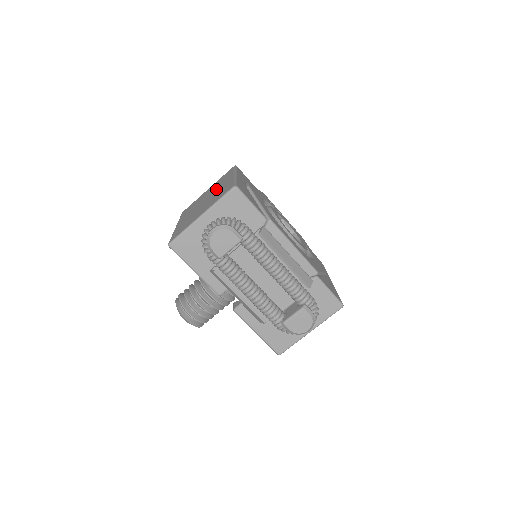
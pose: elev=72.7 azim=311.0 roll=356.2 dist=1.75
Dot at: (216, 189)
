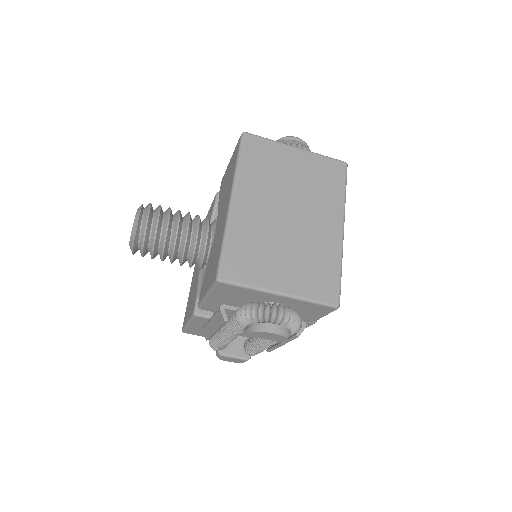
Dot at: (312, 215)
